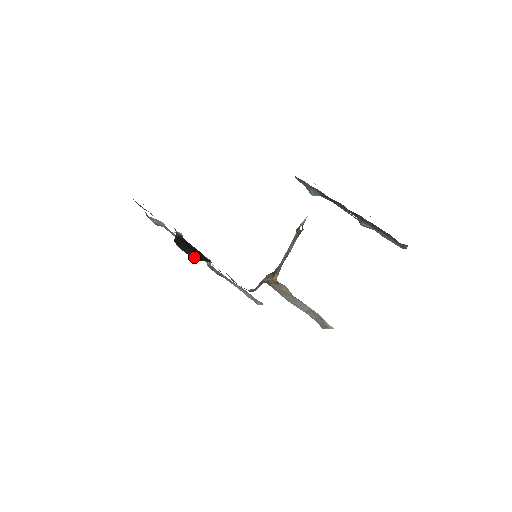
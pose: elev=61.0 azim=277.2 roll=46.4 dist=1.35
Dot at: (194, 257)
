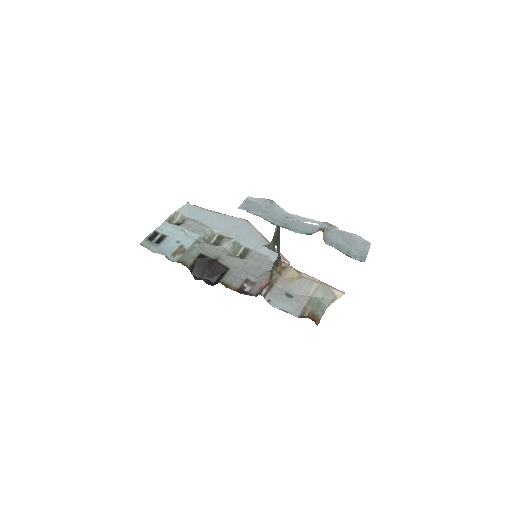
Dot at: (212, 277)
